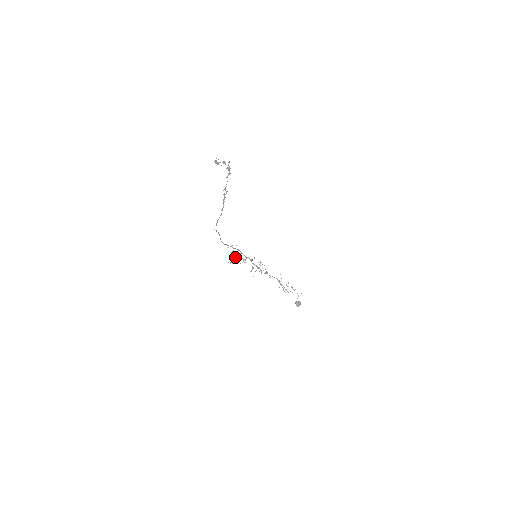
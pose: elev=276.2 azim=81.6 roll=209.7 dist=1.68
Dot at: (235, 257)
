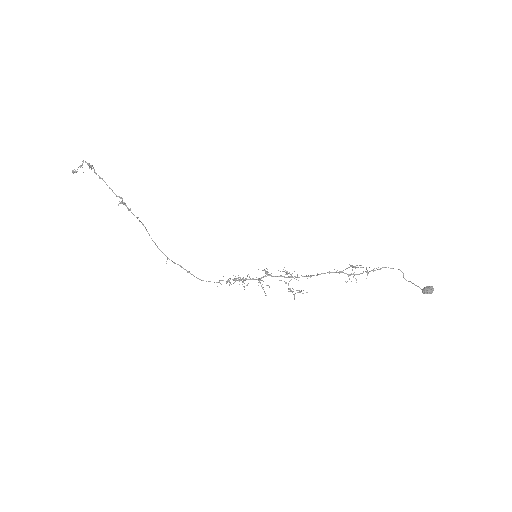
Dot at: occluded
